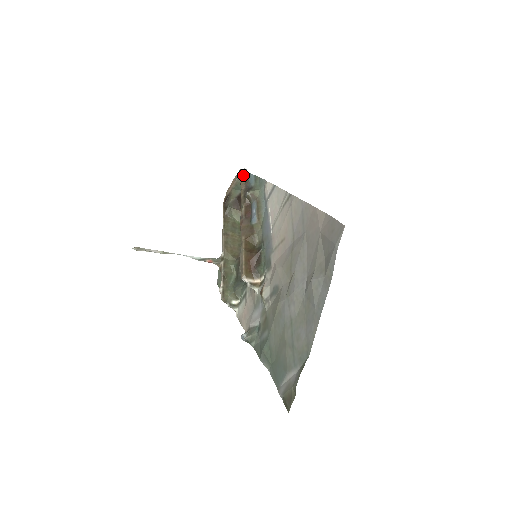
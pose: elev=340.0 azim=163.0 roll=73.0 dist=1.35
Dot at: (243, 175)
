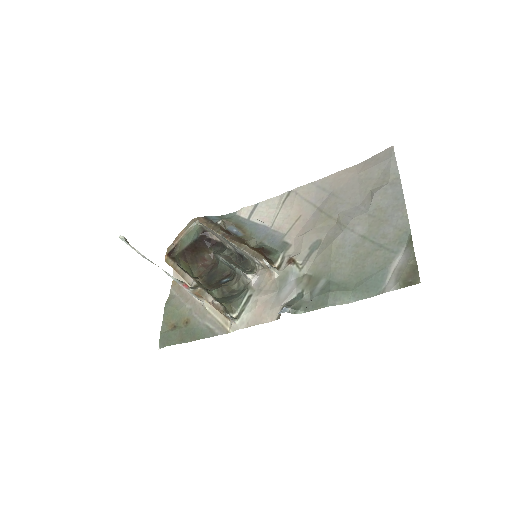
Dot at: (202, 218)
